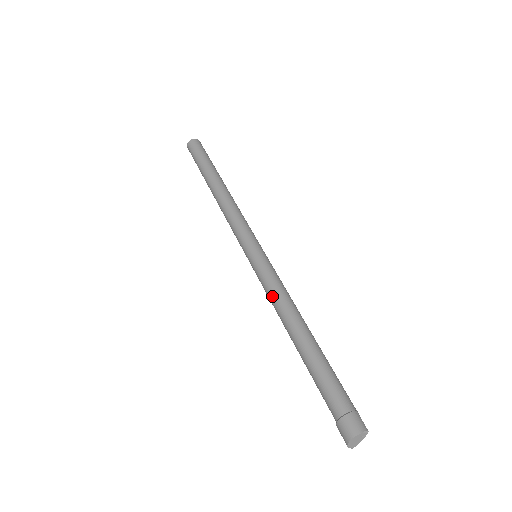
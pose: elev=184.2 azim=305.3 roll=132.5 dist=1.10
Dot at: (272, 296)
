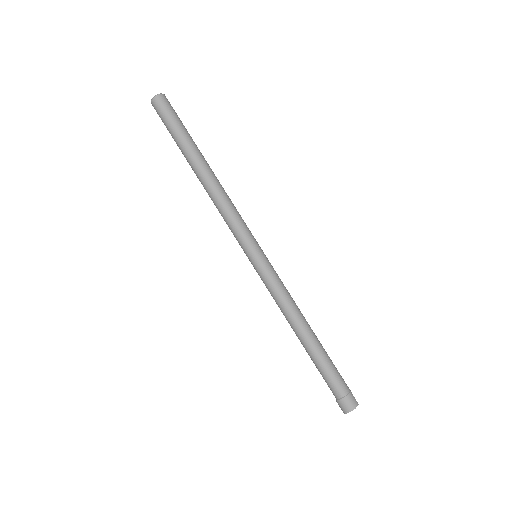
Dot at: (279, 302)
